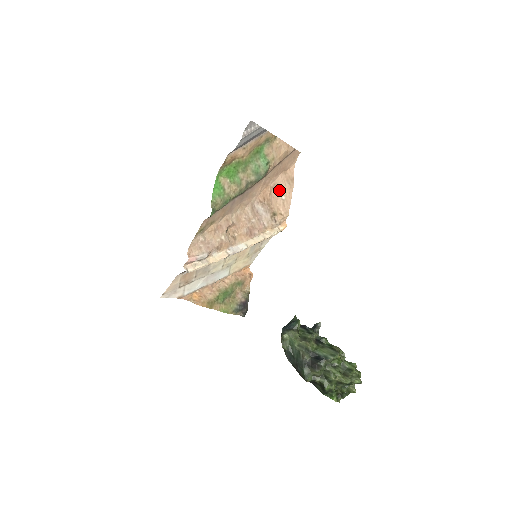
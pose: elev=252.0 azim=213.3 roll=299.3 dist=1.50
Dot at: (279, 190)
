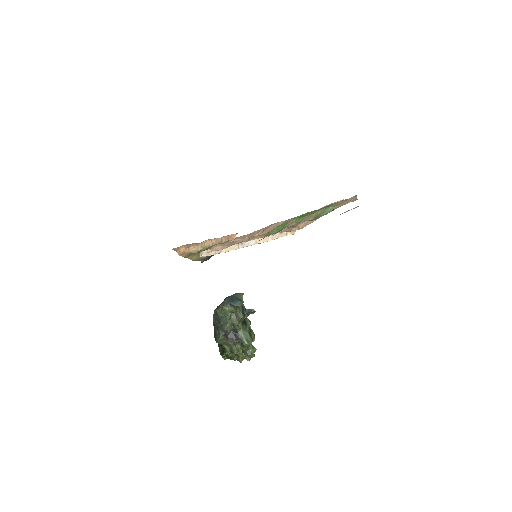
Dot at: occluded
